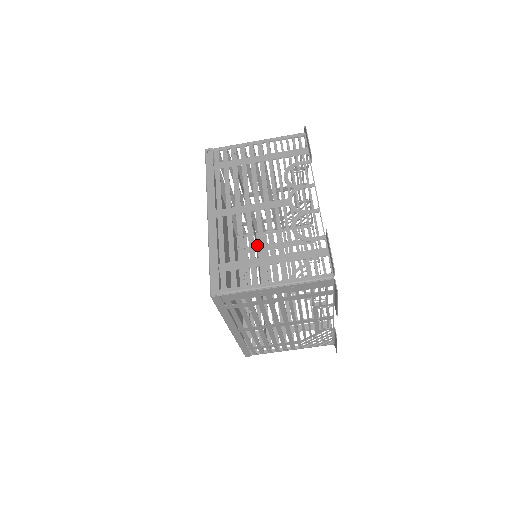
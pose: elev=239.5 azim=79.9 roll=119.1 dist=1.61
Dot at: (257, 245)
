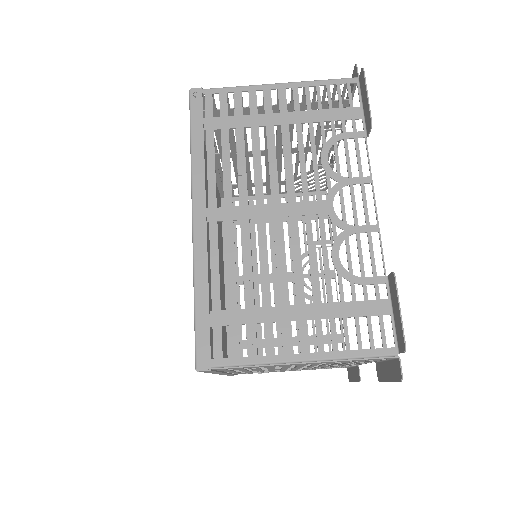
Dot at: occluded
